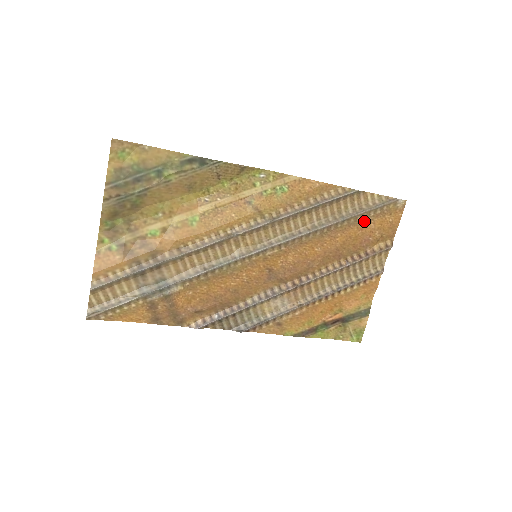
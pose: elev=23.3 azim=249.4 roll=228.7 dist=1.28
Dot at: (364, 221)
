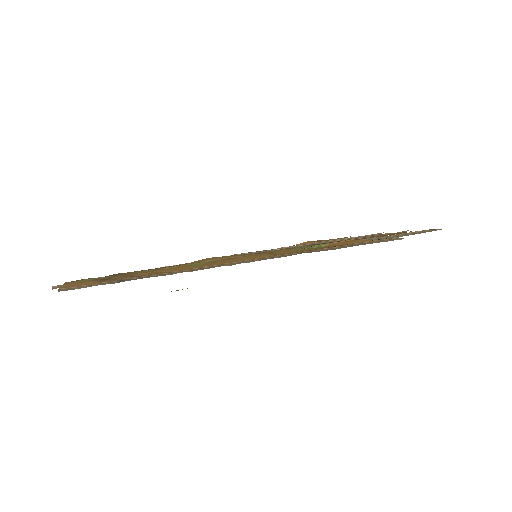
Dot at: occluded
